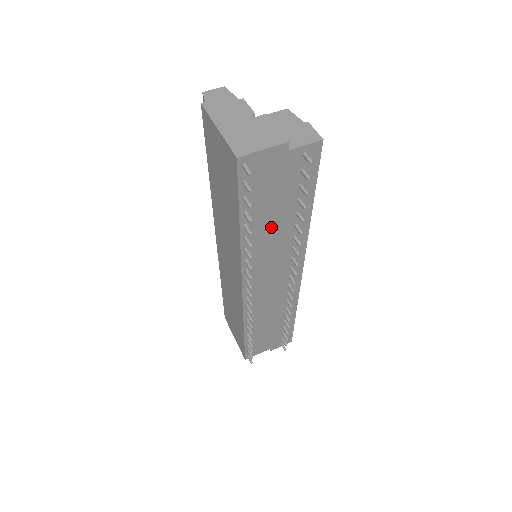
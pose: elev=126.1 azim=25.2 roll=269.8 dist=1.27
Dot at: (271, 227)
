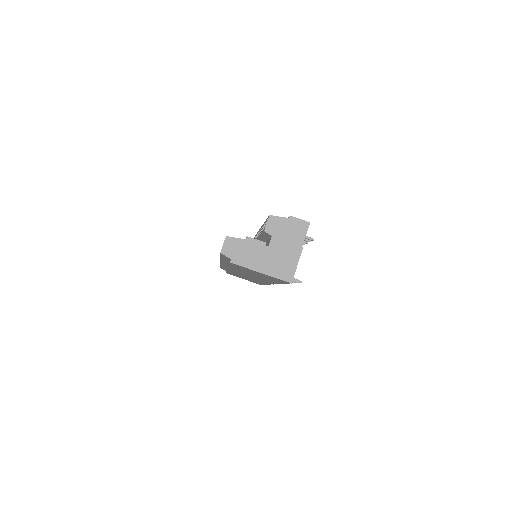
Dot at: occluded
